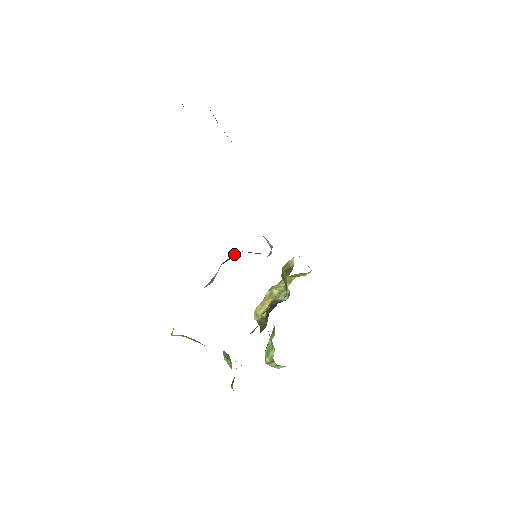
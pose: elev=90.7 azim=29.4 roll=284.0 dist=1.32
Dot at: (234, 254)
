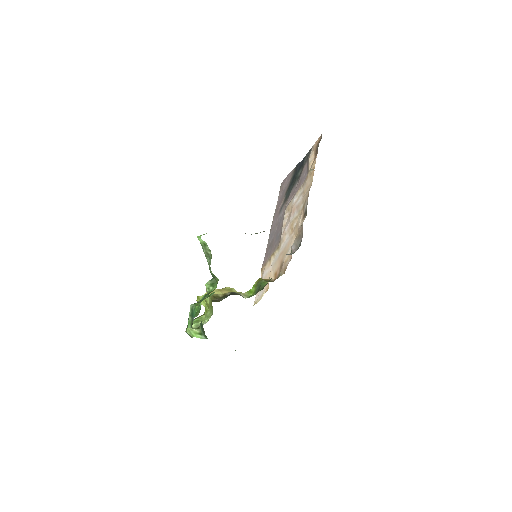
Dot at: occluded
